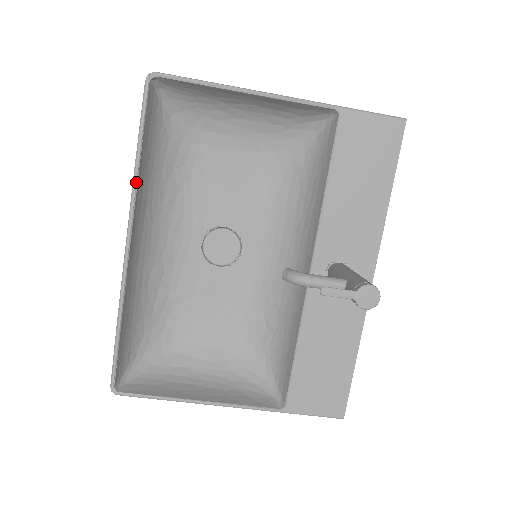
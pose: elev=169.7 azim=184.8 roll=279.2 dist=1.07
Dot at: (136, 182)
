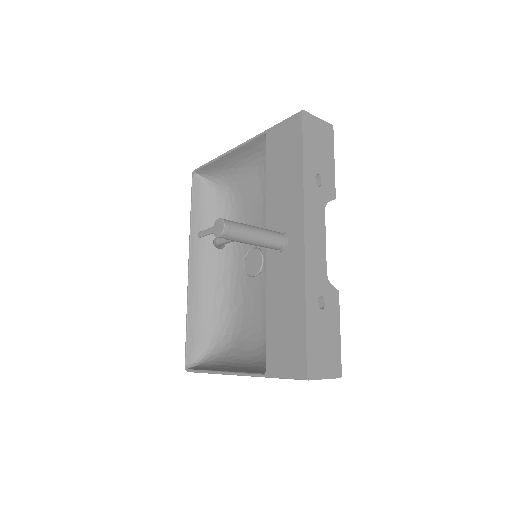
Dot at: (190, 230)
